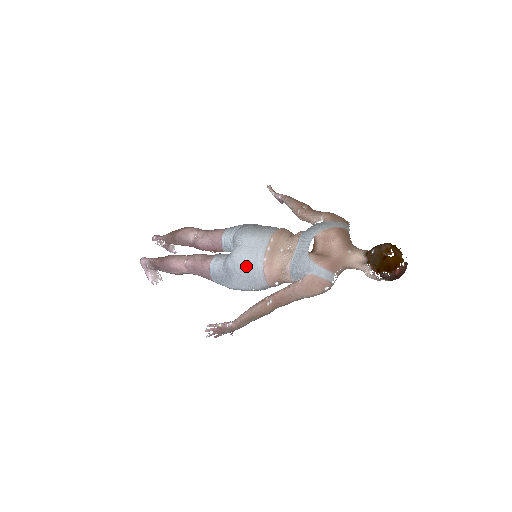
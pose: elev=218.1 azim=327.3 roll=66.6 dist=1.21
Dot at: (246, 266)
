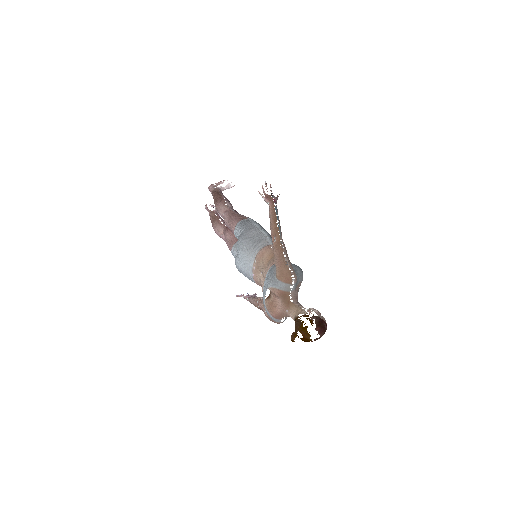
Dot at: (244, 274)
